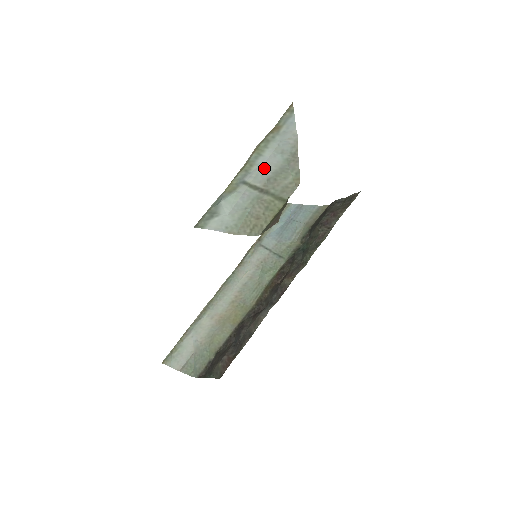
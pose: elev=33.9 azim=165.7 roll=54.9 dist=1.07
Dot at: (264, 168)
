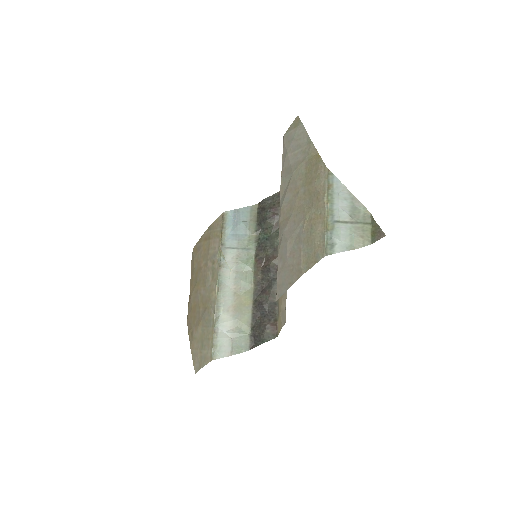
Dot at: (342, 210)
